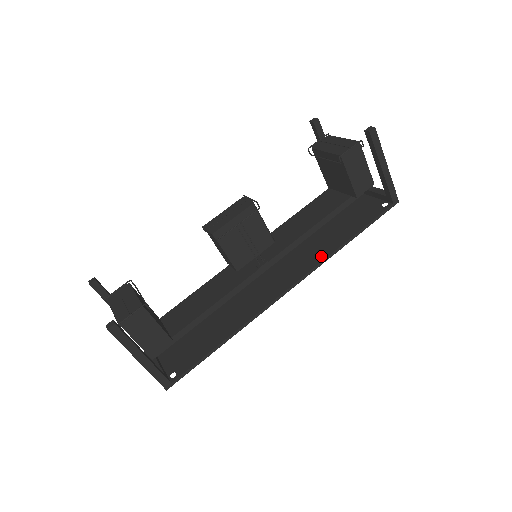
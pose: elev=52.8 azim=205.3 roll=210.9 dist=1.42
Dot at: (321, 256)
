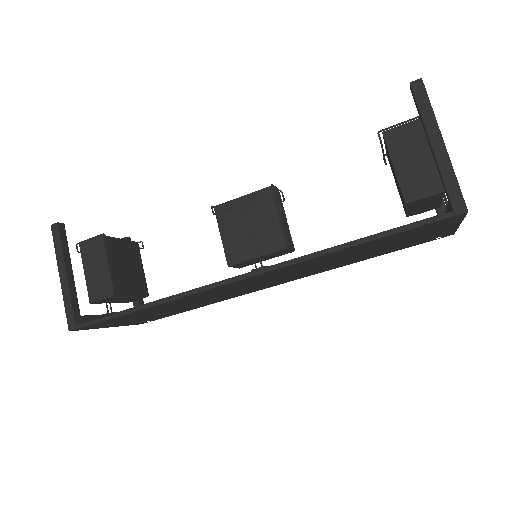
Dot at: occluded
